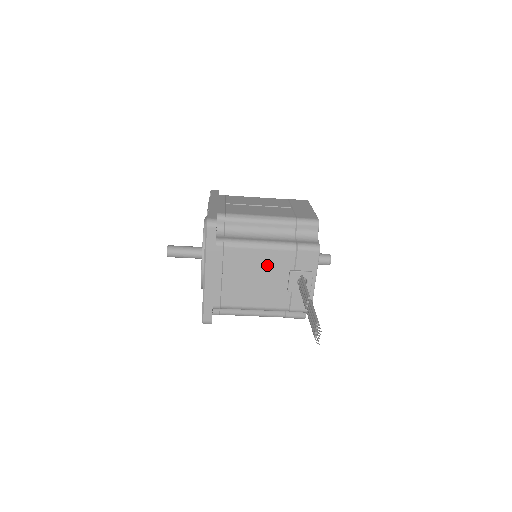
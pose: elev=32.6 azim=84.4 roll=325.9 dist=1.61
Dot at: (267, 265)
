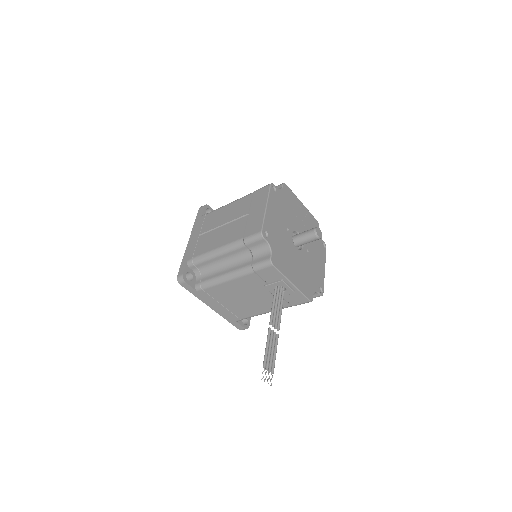
Dot at: (244, 288)
